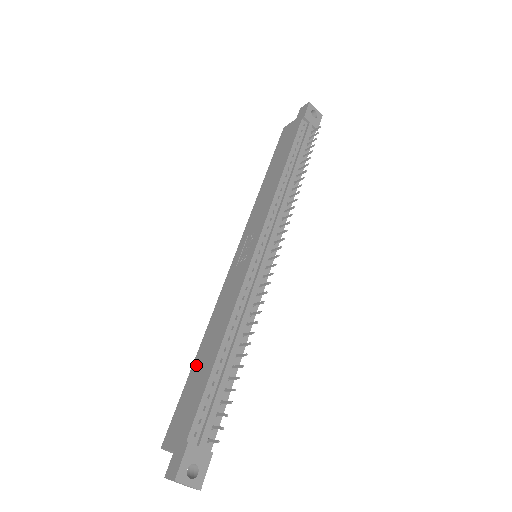
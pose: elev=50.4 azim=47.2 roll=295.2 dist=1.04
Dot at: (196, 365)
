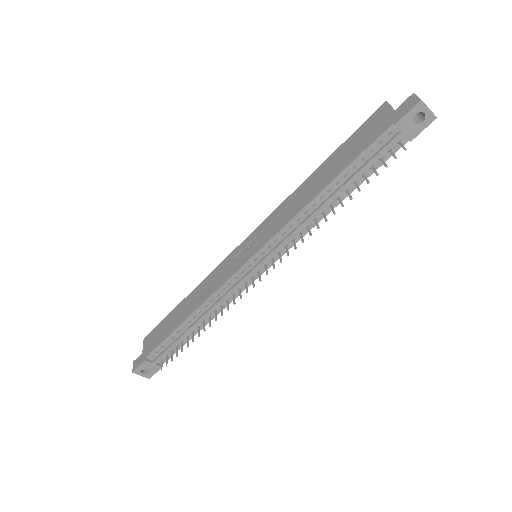
Dot at: (177, 309)
